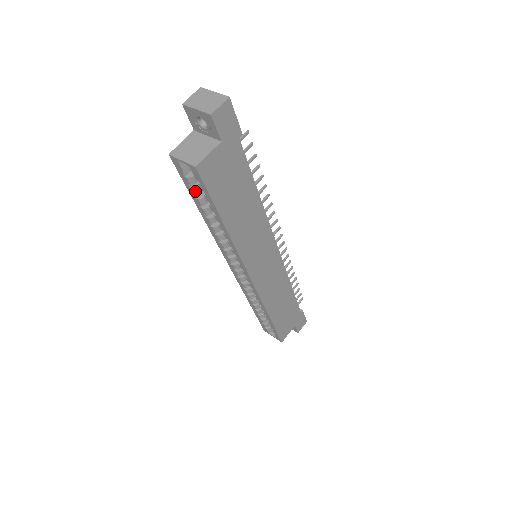
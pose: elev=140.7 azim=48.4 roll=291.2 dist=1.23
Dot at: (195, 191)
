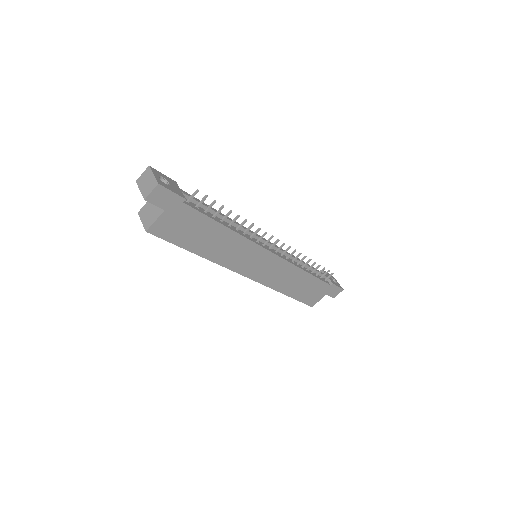
Dot at: occluded
